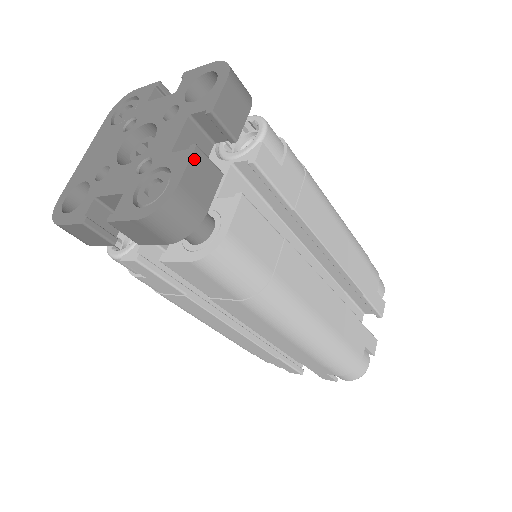
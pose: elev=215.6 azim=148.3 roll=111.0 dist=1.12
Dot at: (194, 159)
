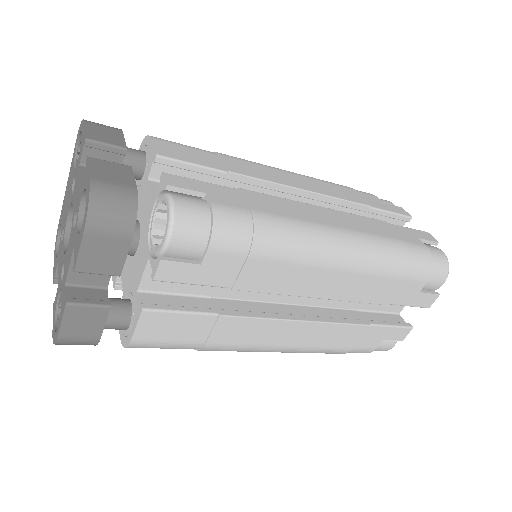
Dot at: (68, 314)
